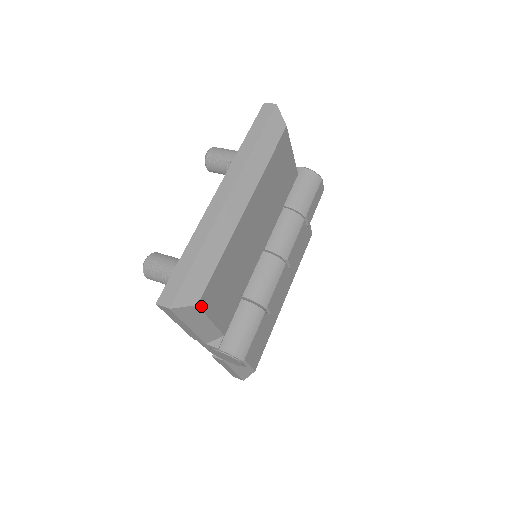
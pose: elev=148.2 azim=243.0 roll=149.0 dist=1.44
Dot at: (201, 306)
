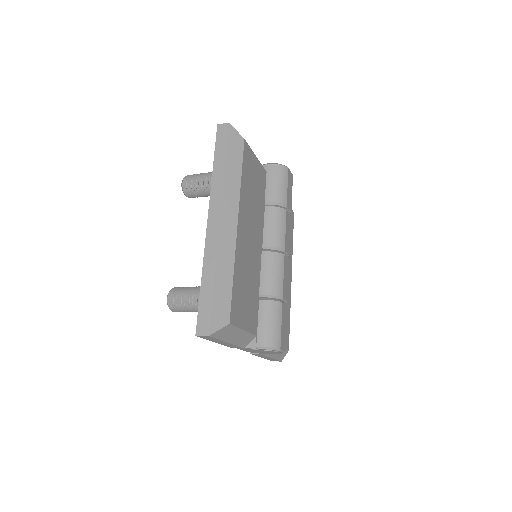
Dot at: (232, 323)
